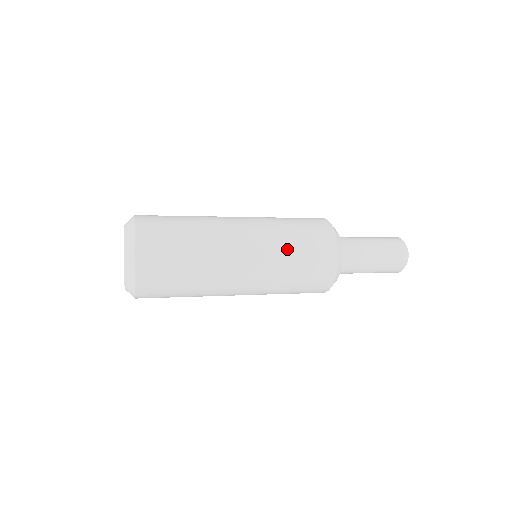
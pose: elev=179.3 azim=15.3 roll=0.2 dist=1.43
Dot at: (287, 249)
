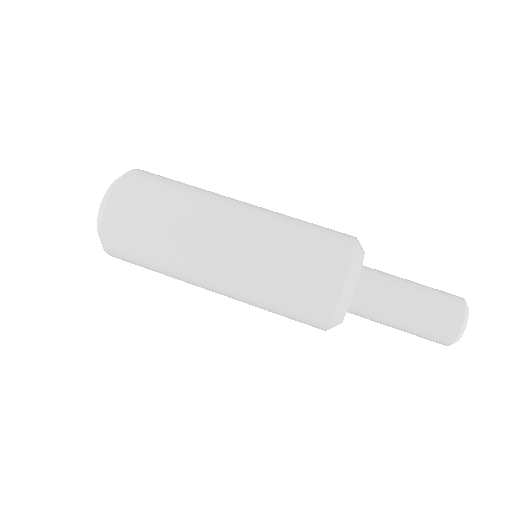
Dot at: (290, 221)
